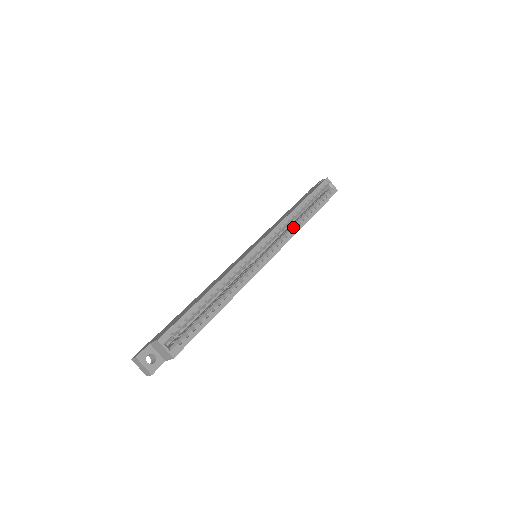
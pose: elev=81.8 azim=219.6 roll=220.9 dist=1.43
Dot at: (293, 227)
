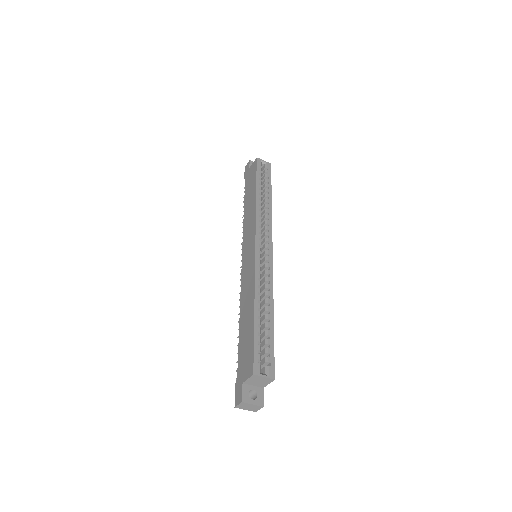
Dot at: (265, 214)
